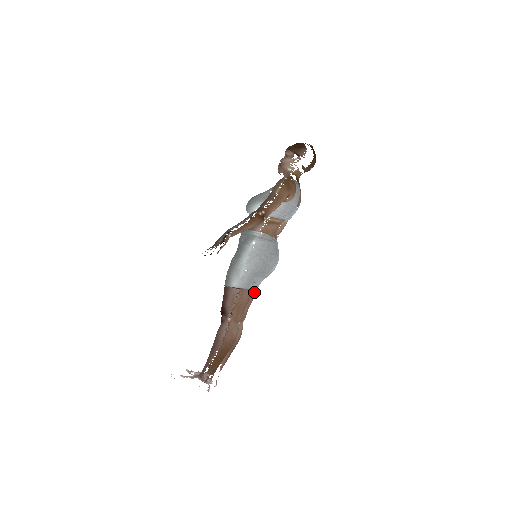
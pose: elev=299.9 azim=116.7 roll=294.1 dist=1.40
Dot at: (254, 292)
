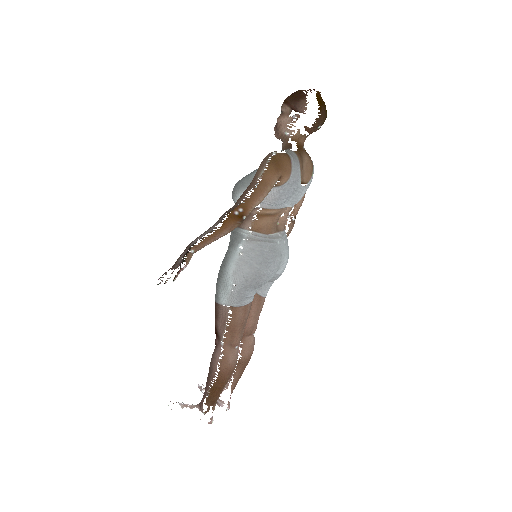
Dot at: (261, 299)
